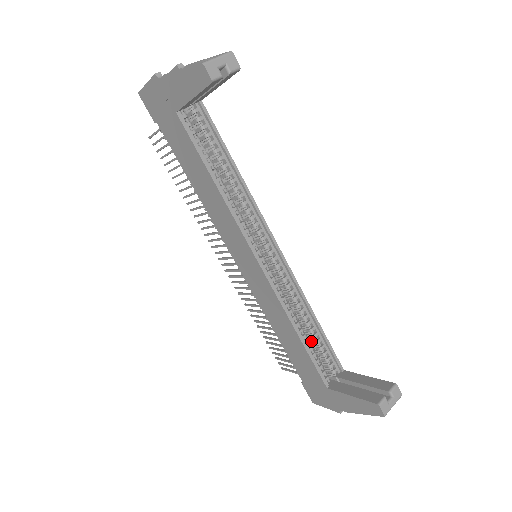
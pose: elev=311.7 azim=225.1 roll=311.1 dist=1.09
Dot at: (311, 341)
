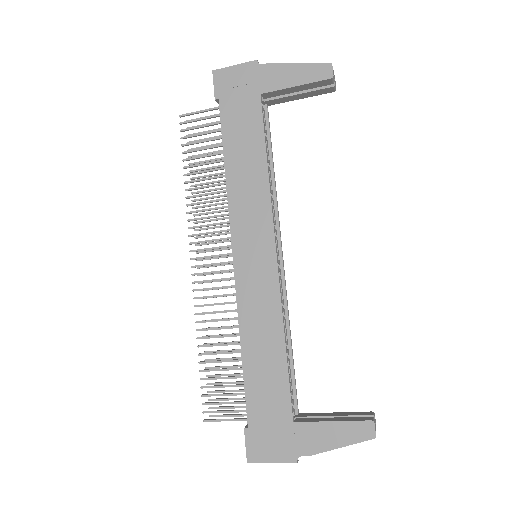
Dot at: occluded
